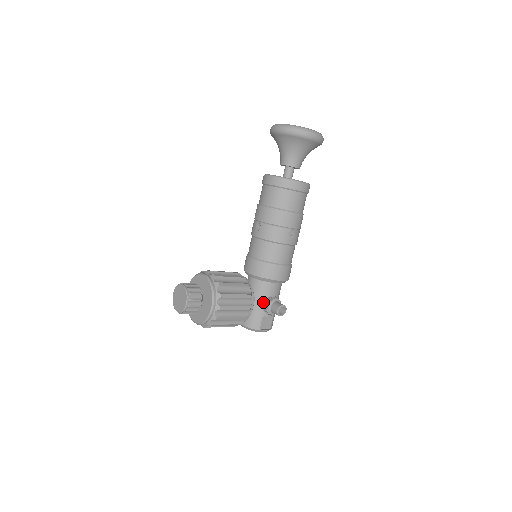
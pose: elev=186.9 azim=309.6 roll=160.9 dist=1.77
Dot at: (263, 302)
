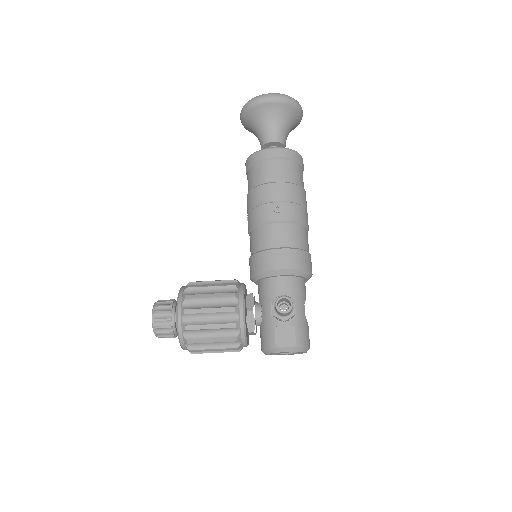
Dot at: (270, 307)
